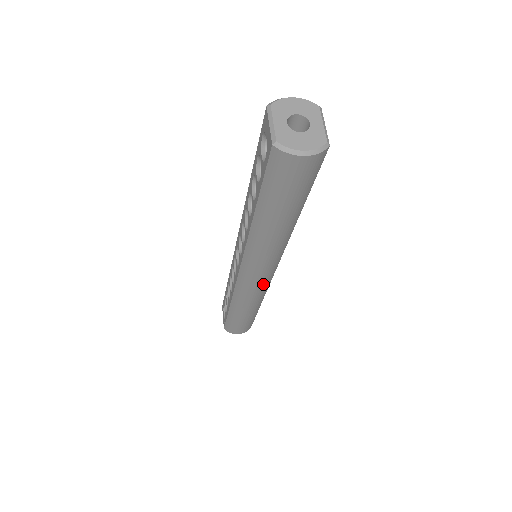
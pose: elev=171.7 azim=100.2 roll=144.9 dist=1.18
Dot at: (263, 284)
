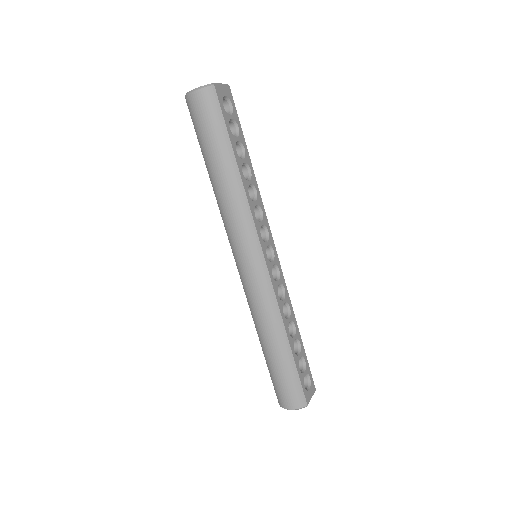
Dot at: (258, 278)
